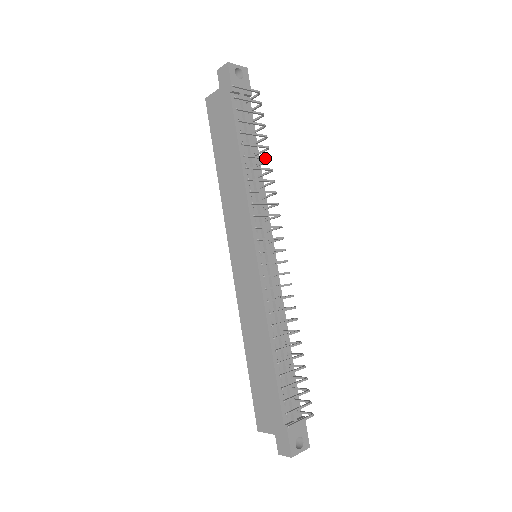
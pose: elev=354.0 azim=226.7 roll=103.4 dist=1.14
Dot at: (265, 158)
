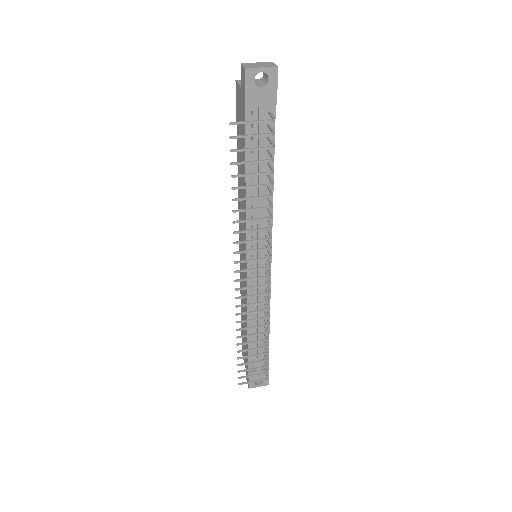
Dot at: occluded
